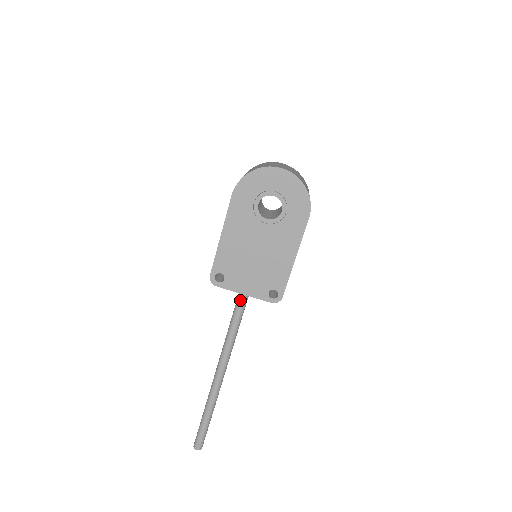
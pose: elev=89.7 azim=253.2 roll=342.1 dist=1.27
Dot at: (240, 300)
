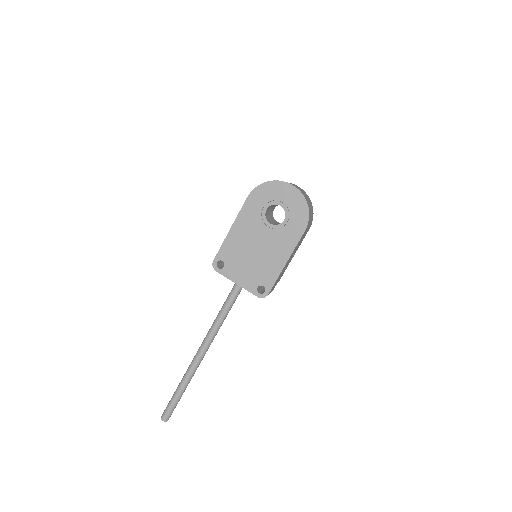
Dot at: (233, 290)
